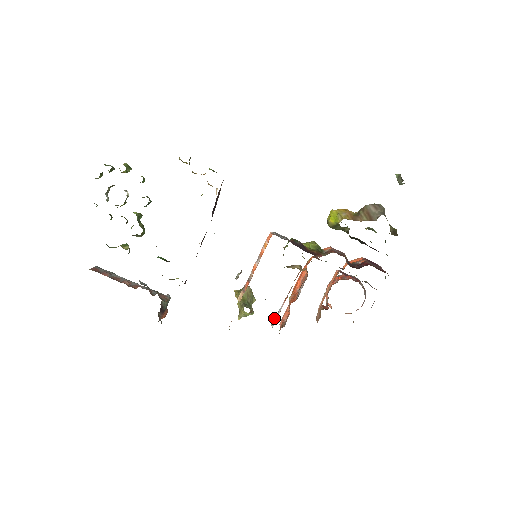
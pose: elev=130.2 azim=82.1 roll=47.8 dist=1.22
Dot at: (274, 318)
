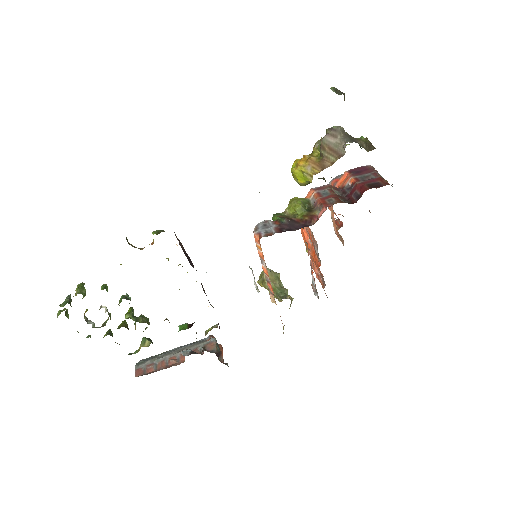
Dot at: (312, 288)
